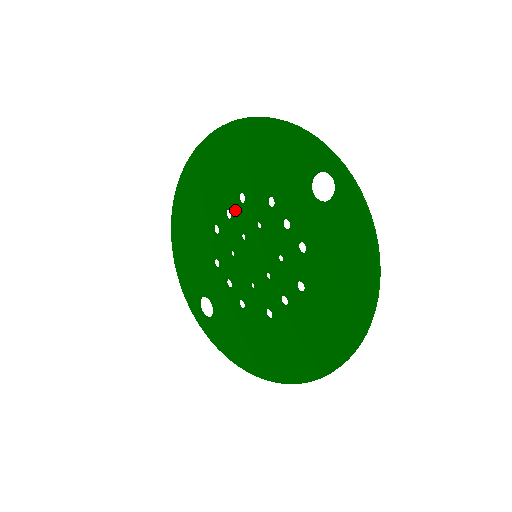
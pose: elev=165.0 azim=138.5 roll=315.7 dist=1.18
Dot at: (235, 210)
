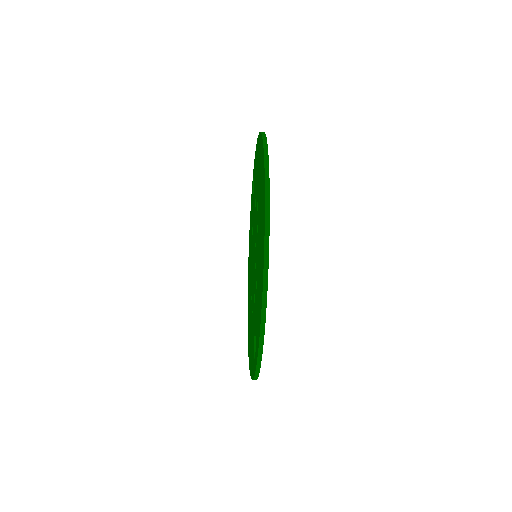
Dot at: (251, 270)
